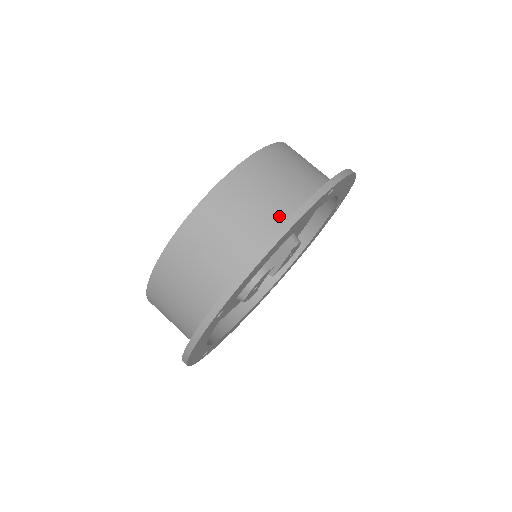
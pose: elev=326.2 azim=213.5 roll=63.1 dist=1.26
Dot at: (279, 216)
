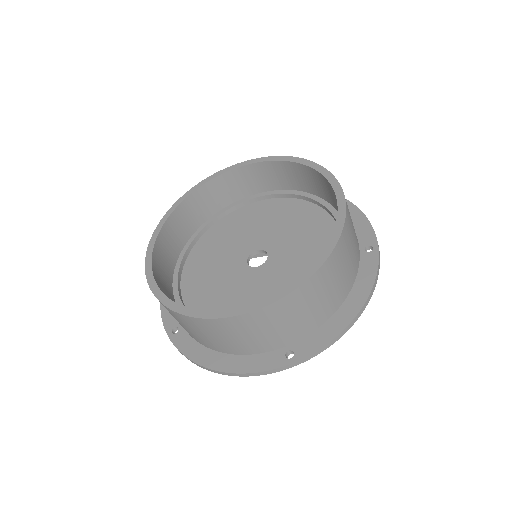
Dot at: (350, 280)
